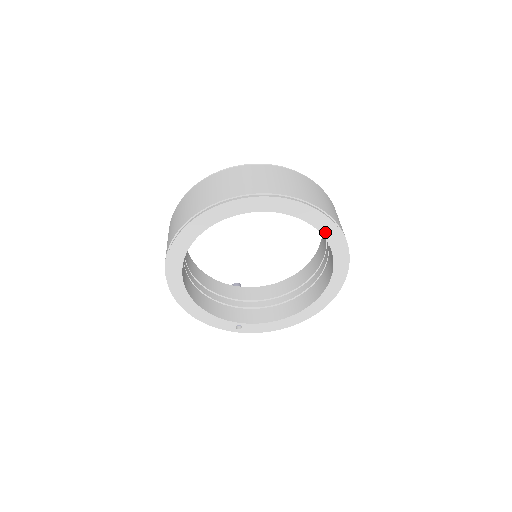
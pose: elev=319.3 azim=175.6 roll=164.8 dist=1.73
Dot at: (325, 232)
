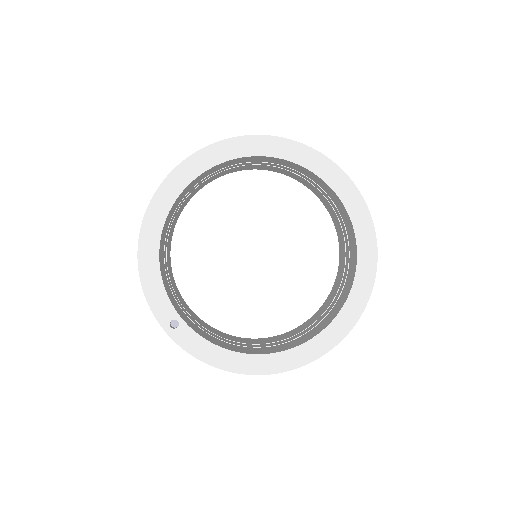
Dot at: (362, 252)
